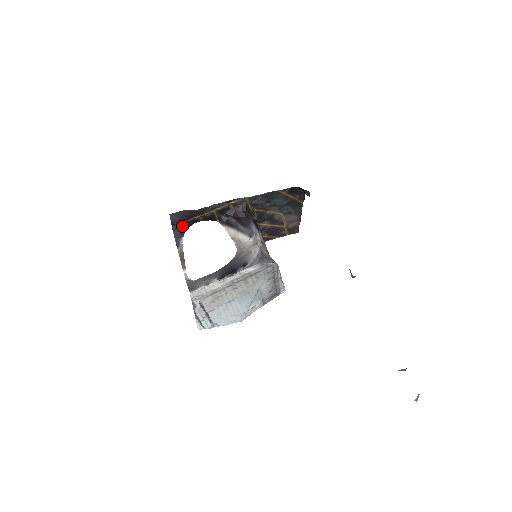
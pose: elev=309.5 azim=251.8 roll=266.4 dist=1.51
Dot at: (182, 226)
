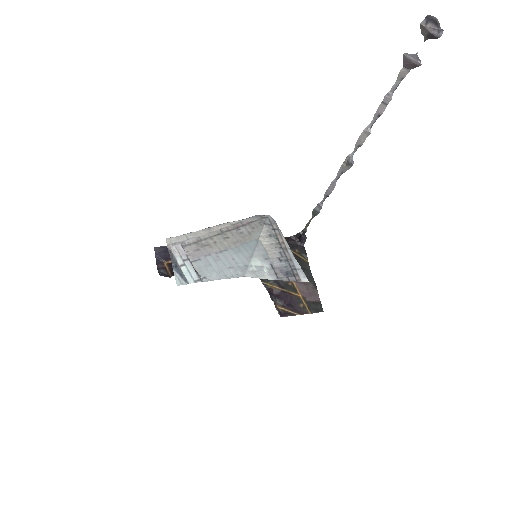
Dot at: (169, 267)
